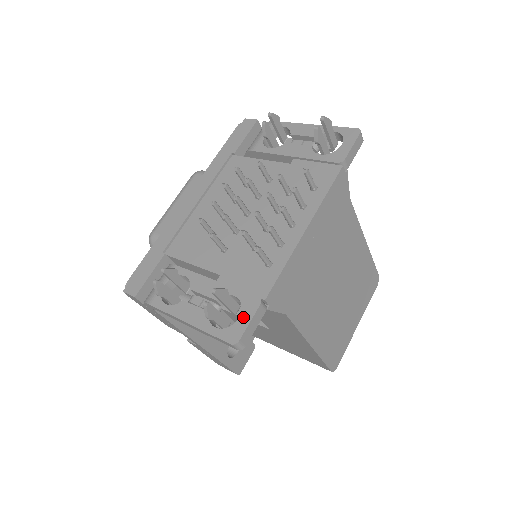
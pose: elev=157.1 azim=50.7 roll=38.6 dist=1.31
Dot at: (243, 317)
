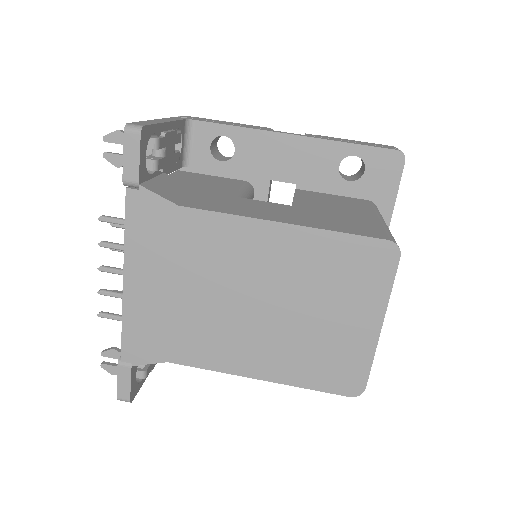
Dot at: occluded
